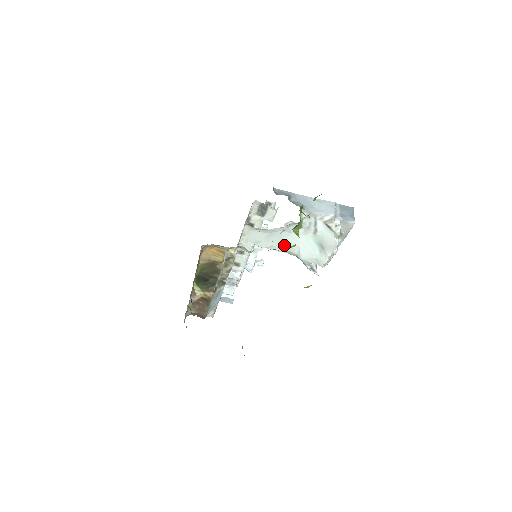
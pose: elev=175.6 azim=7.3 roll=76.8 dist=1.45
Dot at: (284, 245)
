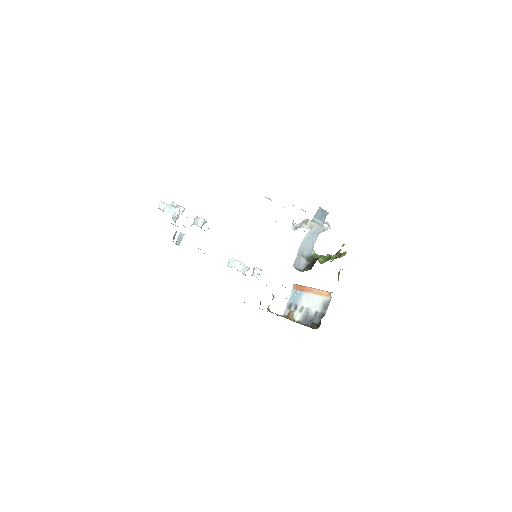
Dot at: occluded
